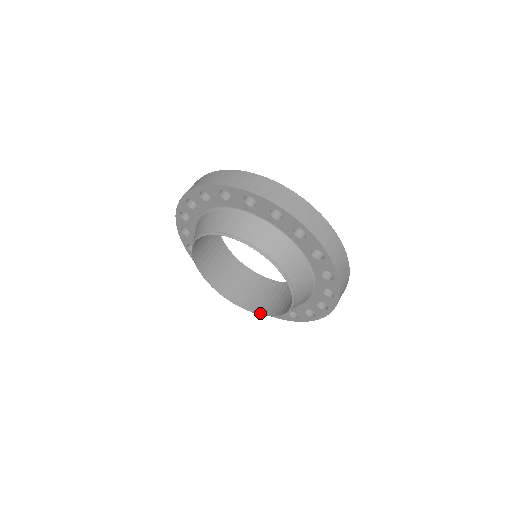
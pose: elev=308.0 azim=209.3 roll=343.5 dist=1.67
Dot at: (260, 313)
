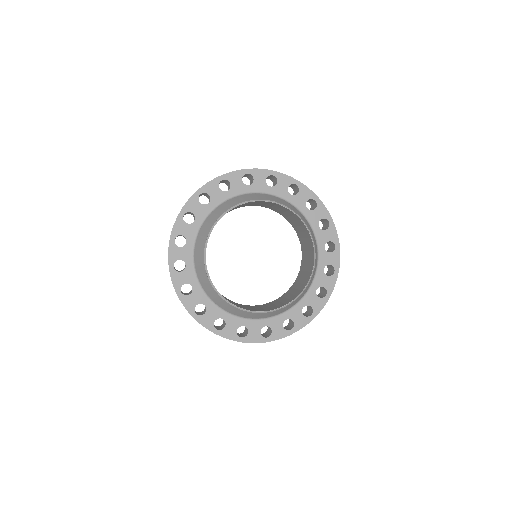
Dot at: (313, 264)
